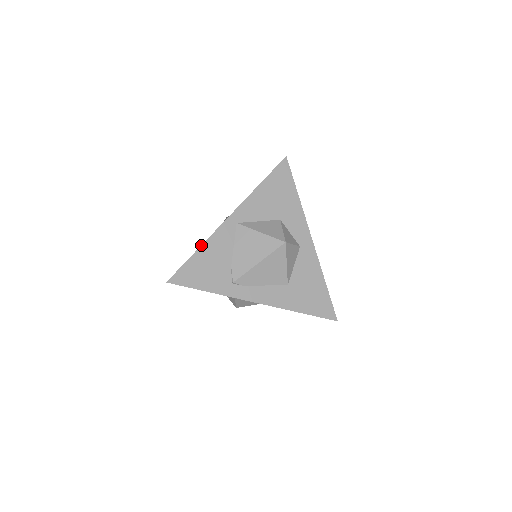
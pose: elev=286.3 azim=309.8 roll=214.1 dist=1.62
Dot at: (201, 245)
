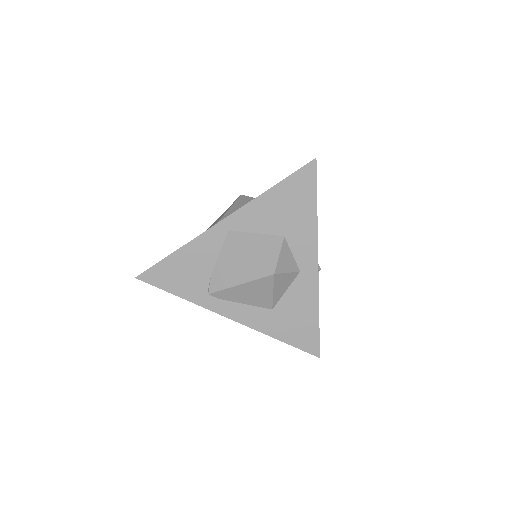
Dot at: (181, 247)
